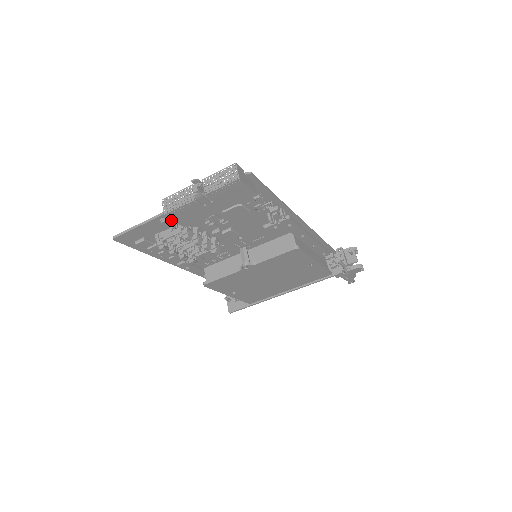
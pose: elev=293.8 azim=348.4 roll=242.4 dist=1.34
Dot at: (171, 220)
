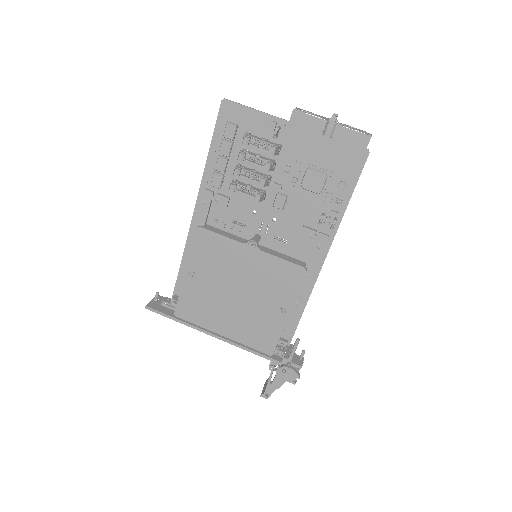
Dot at: (280, 128)
